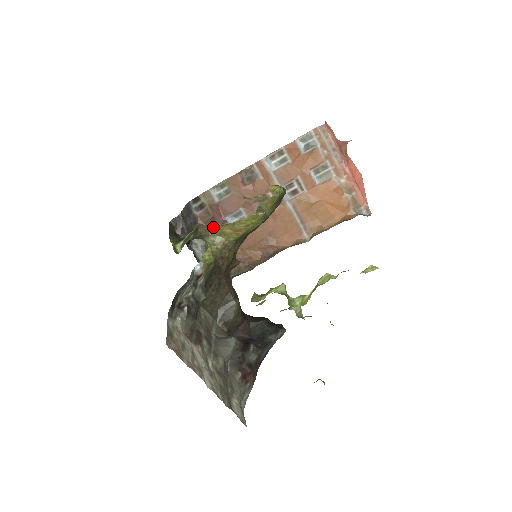
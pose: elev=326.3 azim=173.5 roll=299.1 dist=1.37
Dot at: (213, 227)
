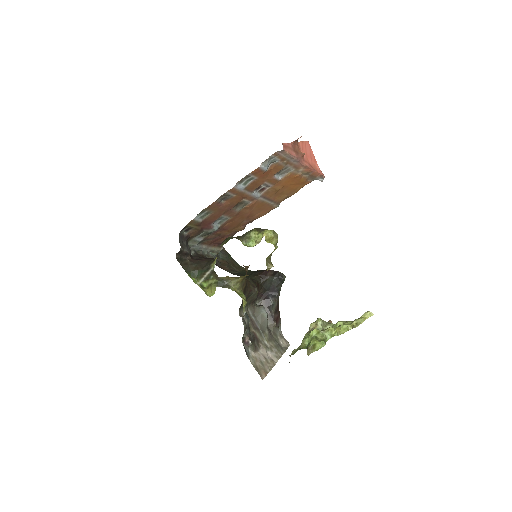
Dot at: (233, 277)
